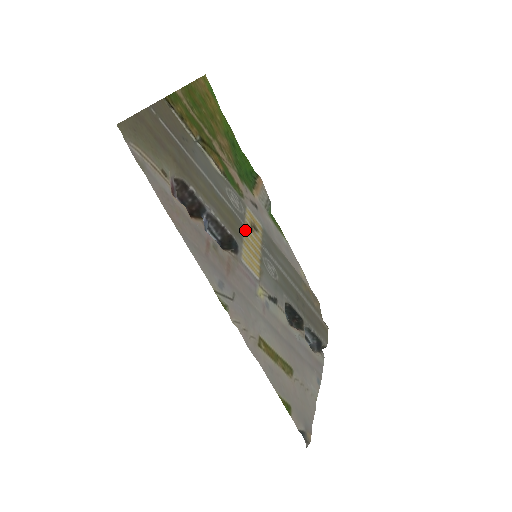
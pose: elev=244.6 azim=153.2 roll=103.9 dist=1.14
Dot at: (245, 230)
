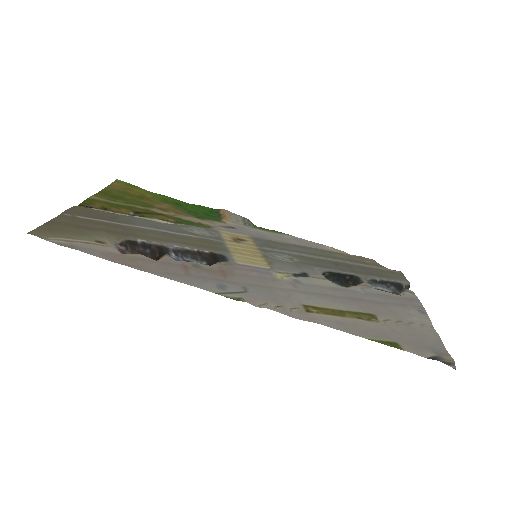
Dot at: (228, 245)
